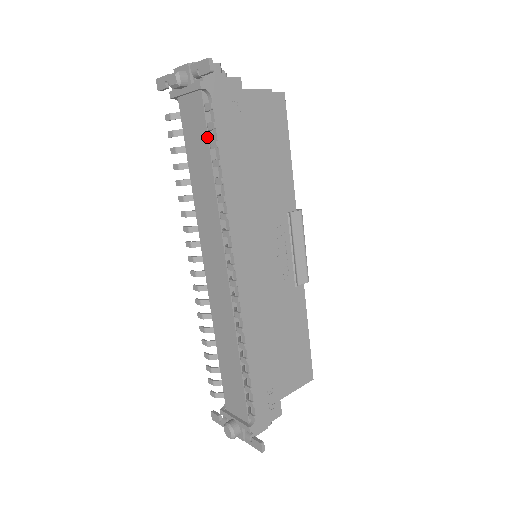
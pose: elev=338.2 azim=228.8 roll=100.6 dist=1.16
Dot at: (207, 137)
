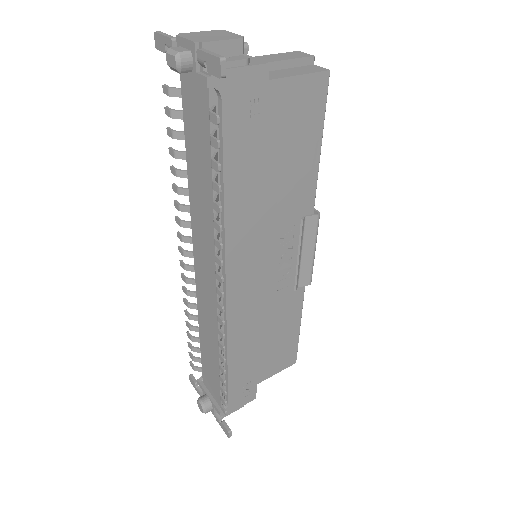
Dot at: (210, 146)
